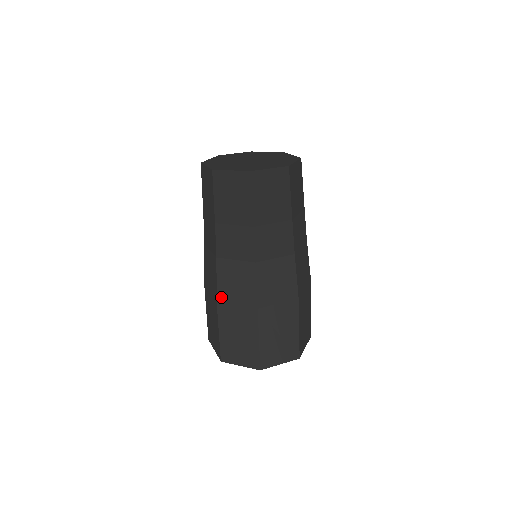
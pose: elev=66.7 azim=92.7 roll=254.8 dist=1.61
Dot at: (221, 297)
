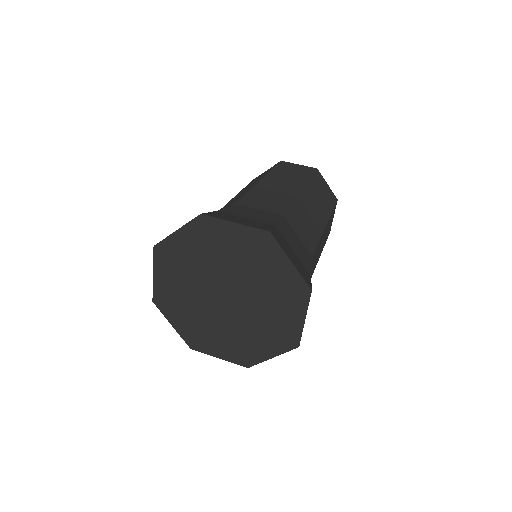
Dot at: (226, 211)
